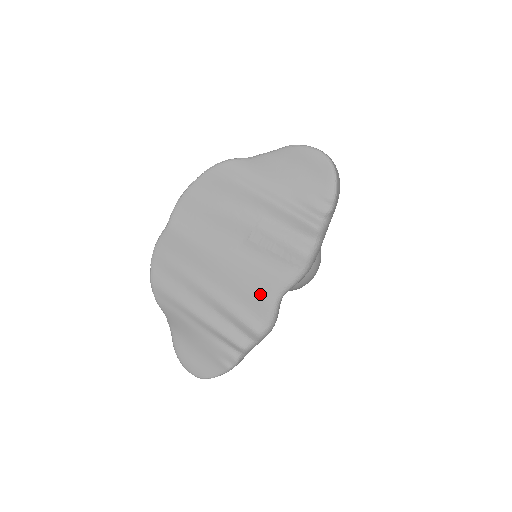
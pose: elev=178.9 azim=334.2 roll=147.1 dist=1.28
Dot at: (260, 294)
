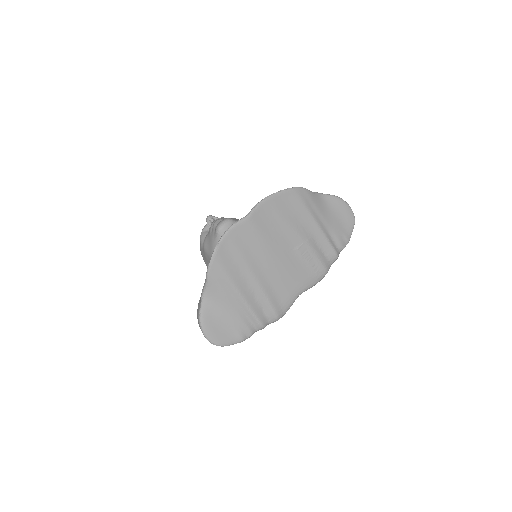
Dot at: (290, 289)
